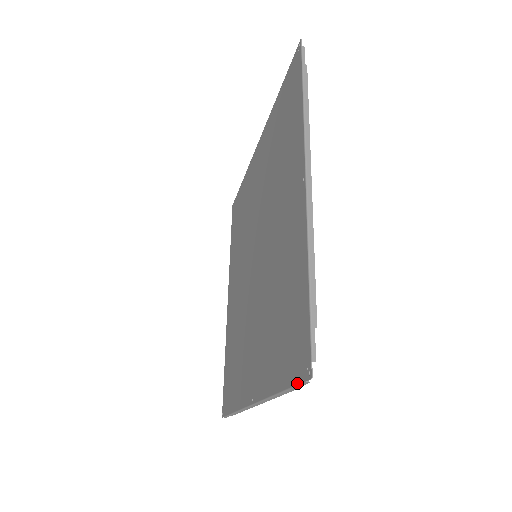
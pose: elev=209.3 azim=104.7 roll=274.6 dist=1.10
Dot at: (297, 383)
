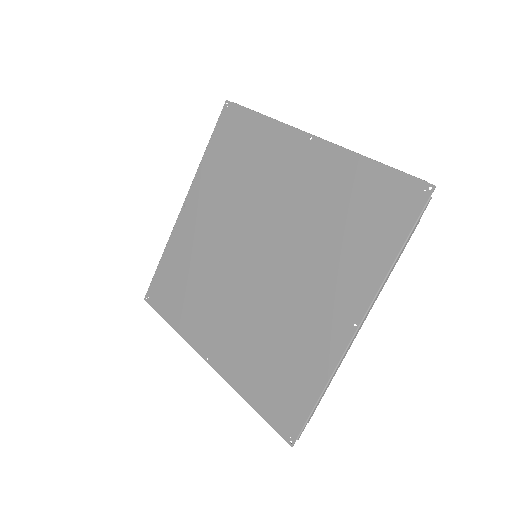
Dot at: (275, 430)
